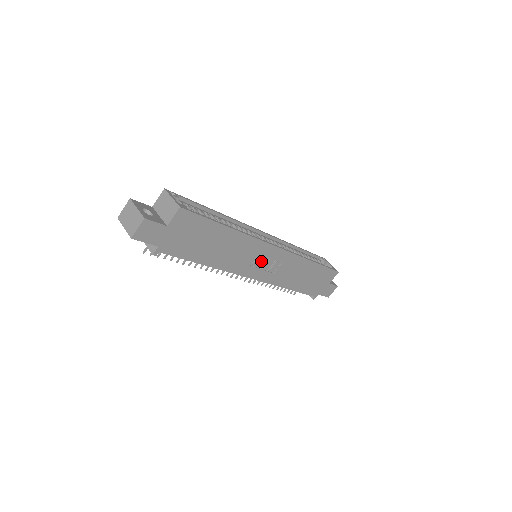
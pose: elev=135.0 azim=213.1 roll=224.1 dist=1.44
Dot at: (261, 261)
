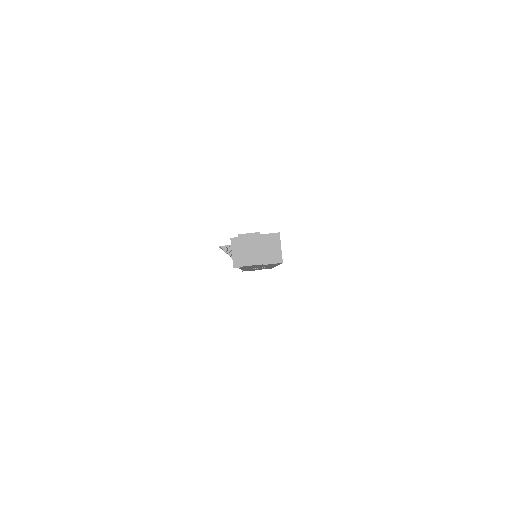
Dot at: occluded
